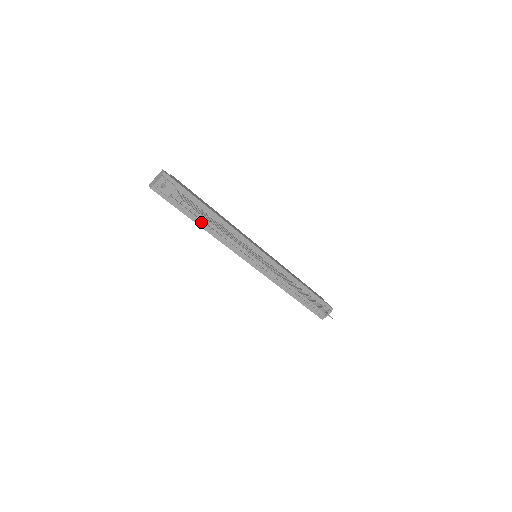
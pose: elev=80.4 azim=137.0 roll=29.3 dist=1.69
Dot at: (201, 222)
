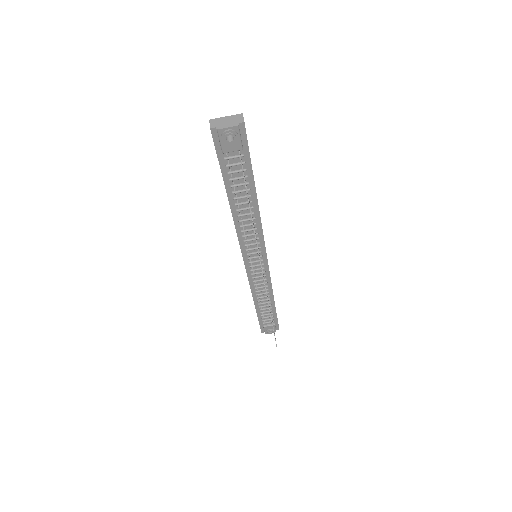
Dot at: (234, 199)
